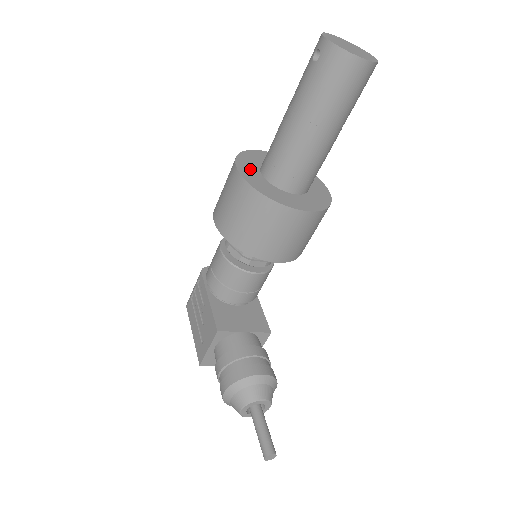
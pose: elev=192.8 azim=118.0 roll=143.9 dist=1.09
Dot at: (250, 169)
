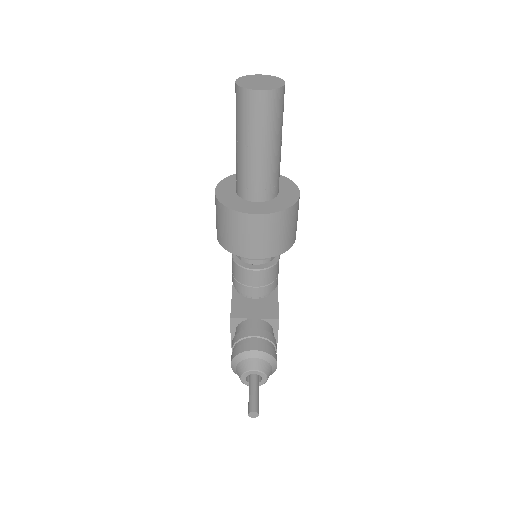
Dot at: (227, 188)
